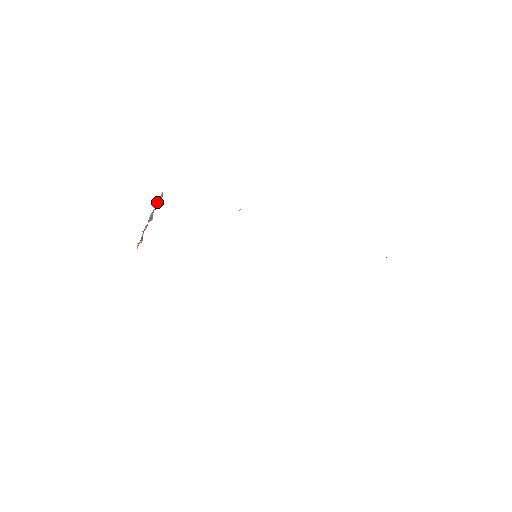
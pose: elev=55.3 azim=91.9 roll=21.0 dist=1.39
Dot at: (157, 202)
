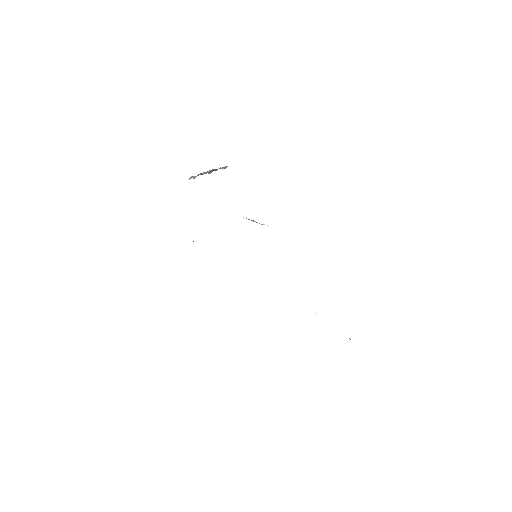
Dot at: (220, 168)
